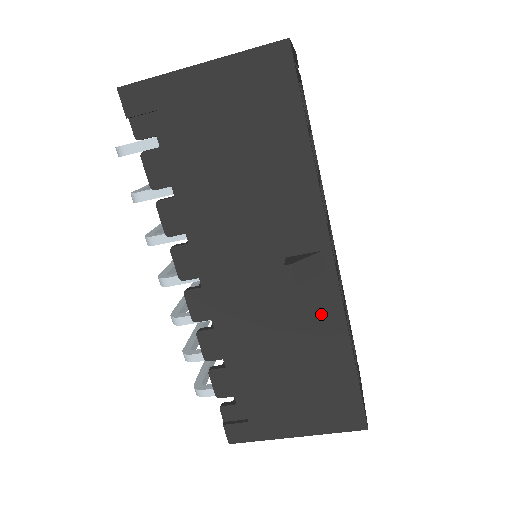
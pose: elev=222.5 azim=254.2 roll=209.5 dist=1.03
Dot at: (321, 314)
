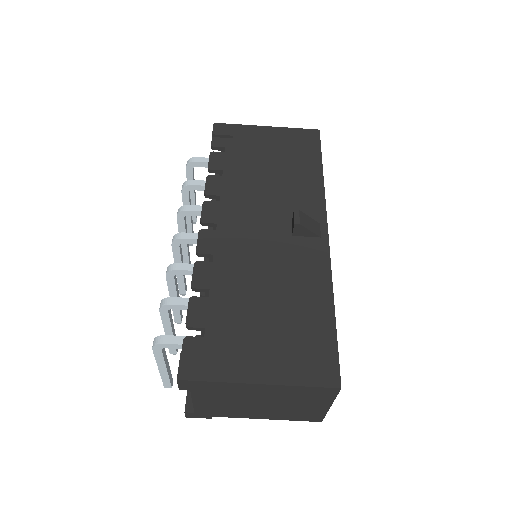
Dot at: (311, 265)
